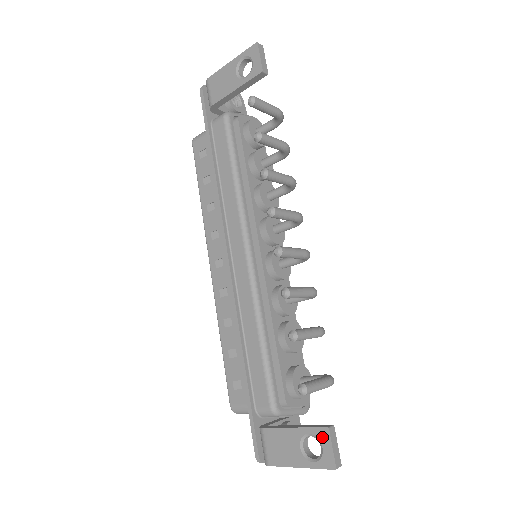
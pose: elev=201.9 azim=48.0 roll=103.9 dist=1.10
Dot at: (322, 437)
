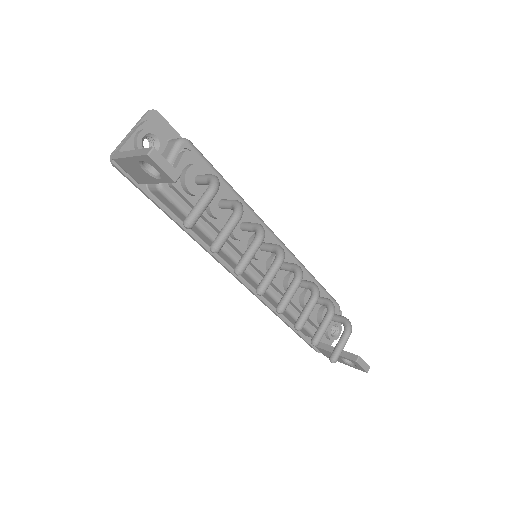
Dot at: (354, 363)
